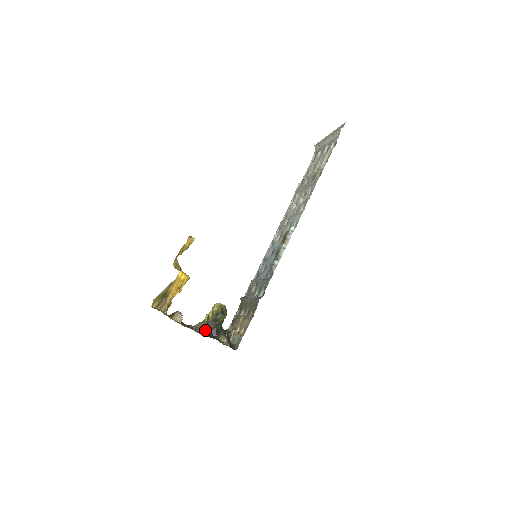
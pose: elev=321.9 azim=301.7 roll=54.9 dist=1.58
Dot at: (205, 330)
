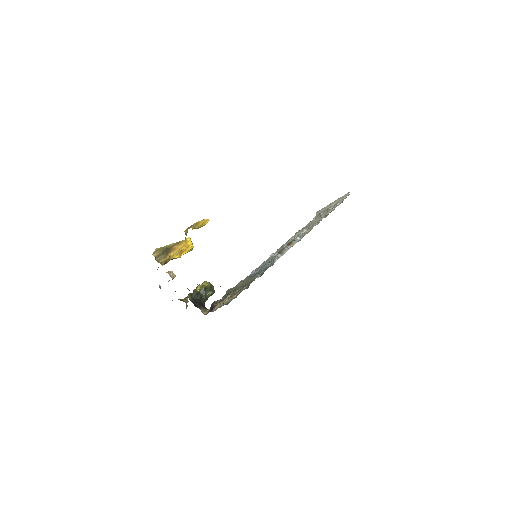
Dot at: occluded
